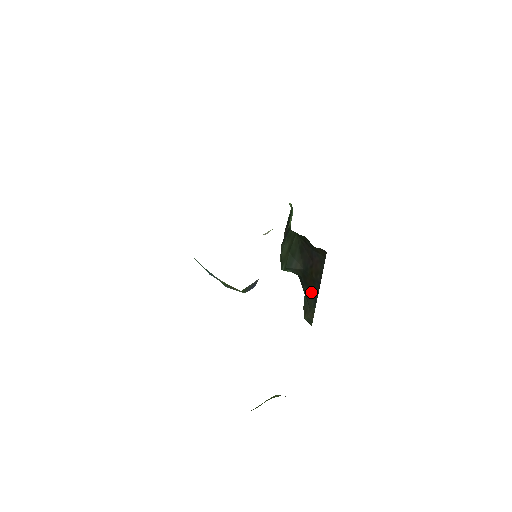
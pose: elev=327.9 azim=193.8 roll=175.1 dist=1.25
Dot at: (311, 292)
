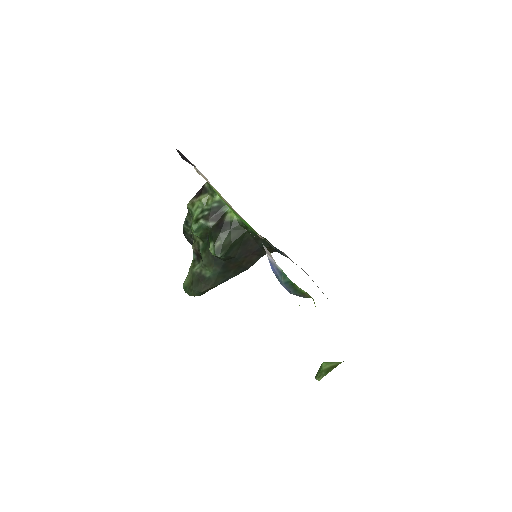
Dot at: (227, 273)
